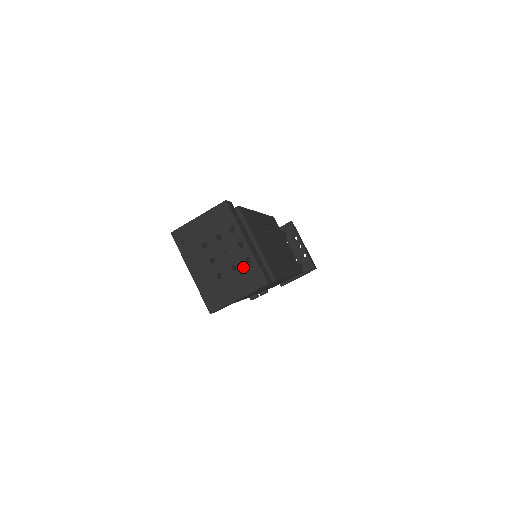
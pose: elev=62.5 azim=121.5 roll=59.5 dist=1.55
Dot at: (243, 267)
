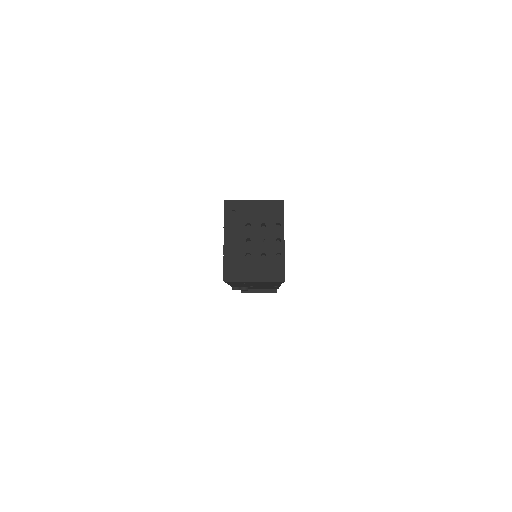
Dot at: (271, 258)
